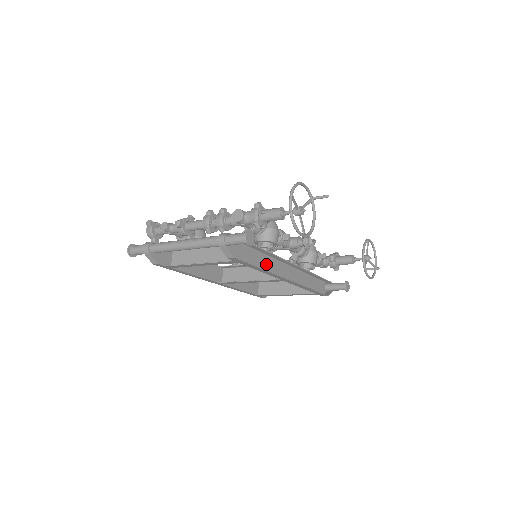
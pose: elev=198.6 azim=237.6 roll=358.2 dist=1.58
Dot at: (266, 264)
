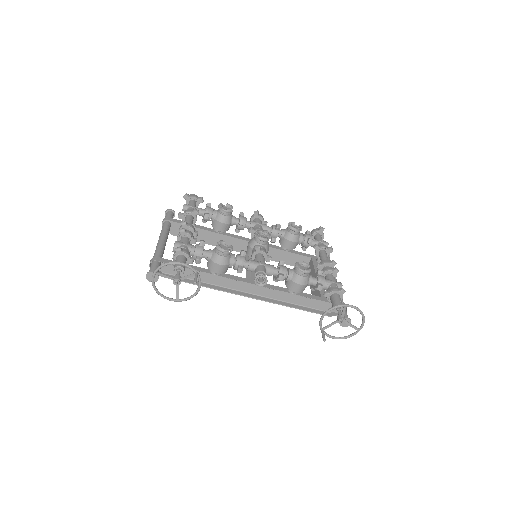
Dot at: (221, 280)
